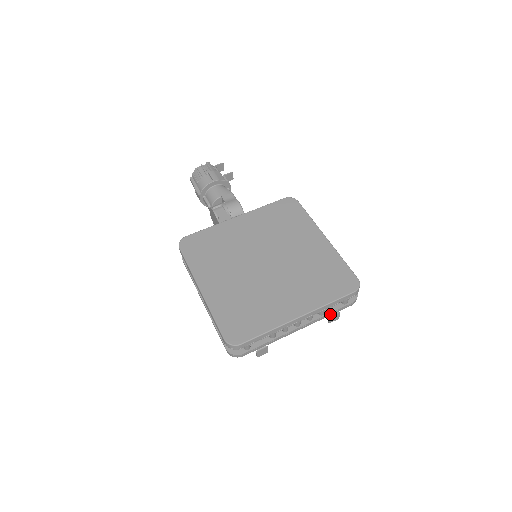
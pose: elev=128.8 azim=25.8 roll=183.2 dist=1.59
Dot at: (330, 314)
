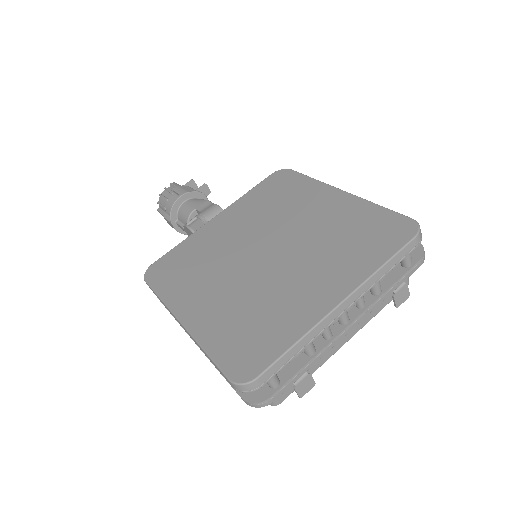
Dot at: (391, 289)
